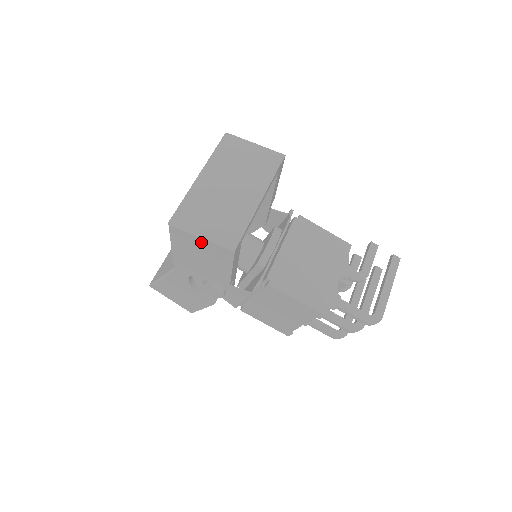
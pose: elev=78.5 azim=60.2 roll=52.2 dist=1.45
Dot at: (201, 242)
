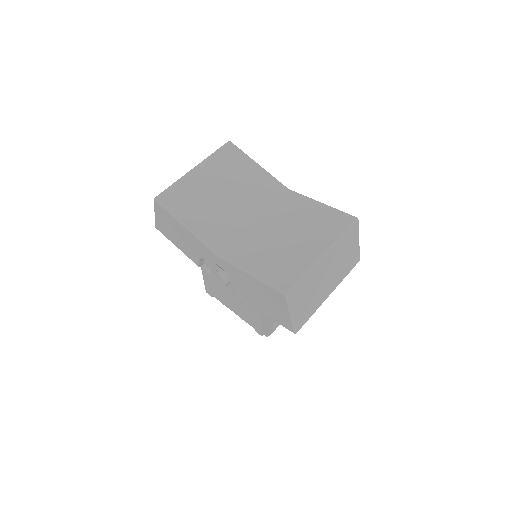
Dot at: (284, 311)
